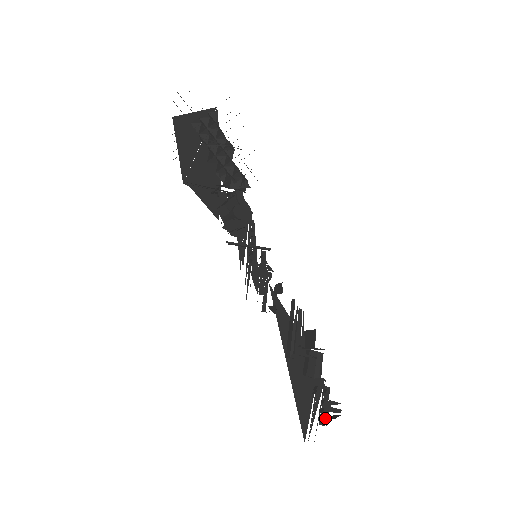
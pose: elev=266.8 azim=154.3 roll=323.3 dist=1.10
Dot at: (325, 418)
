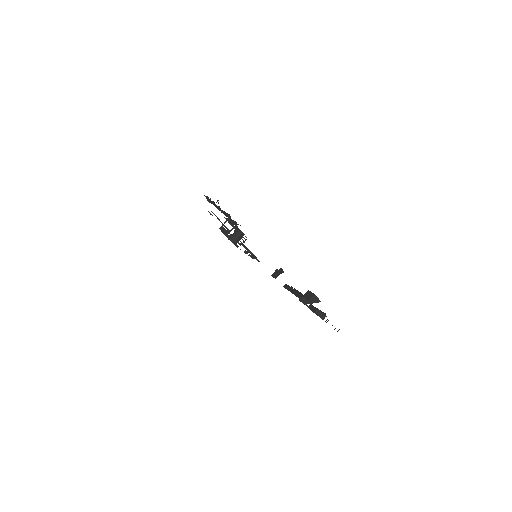
Dot at: occluded
